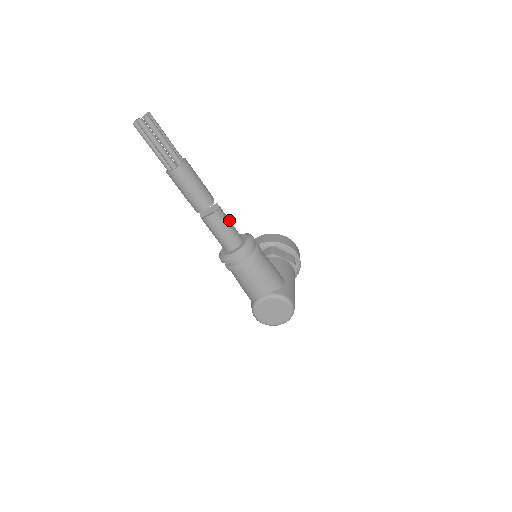
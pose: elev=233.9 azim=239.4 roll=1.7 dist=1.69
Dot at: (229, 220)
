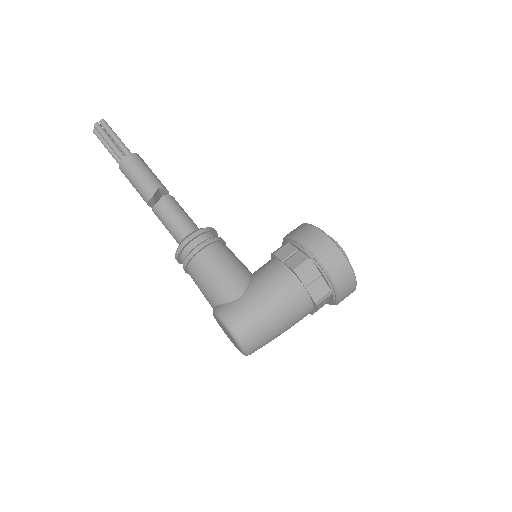
Dot at: (175, 213)
